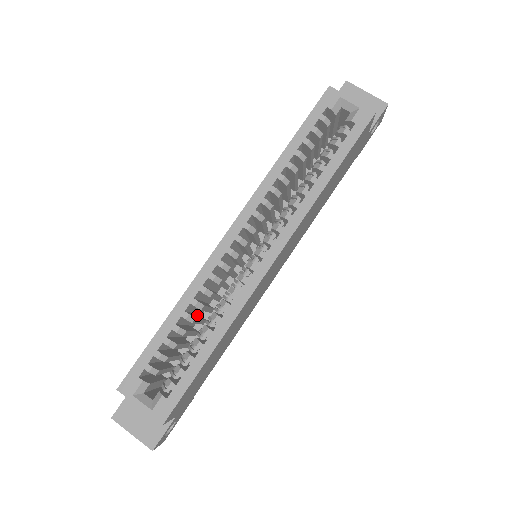
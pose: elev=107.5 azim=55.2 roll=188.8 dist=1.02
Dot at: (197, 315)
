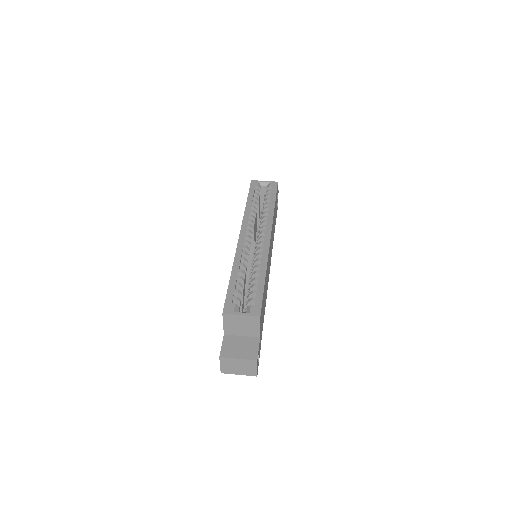
Dot at: occluded
